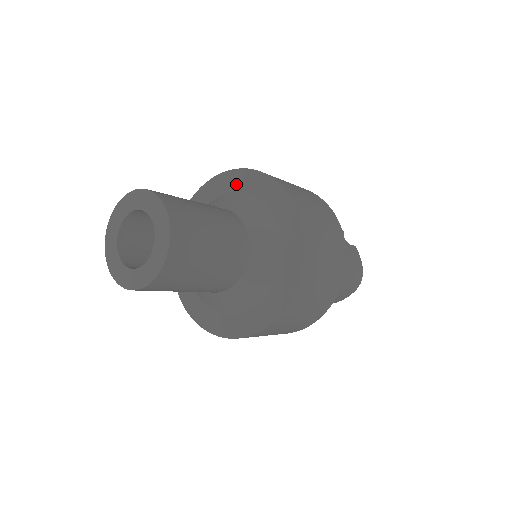
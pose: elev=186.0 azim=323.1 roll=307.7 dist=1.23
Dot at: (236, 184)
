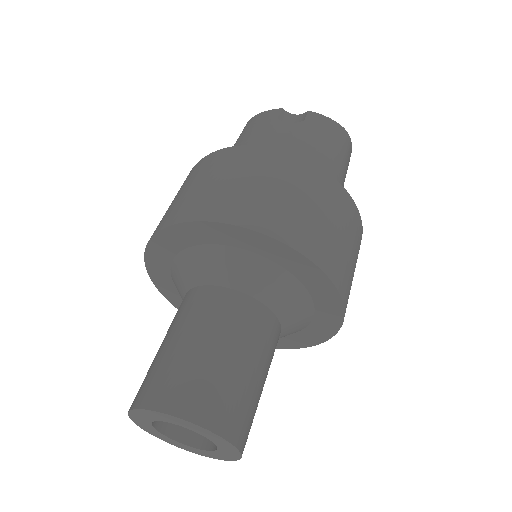
Dot at: (171, 247)
